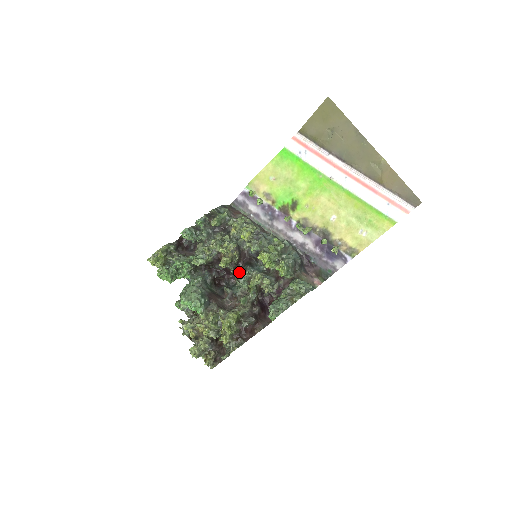
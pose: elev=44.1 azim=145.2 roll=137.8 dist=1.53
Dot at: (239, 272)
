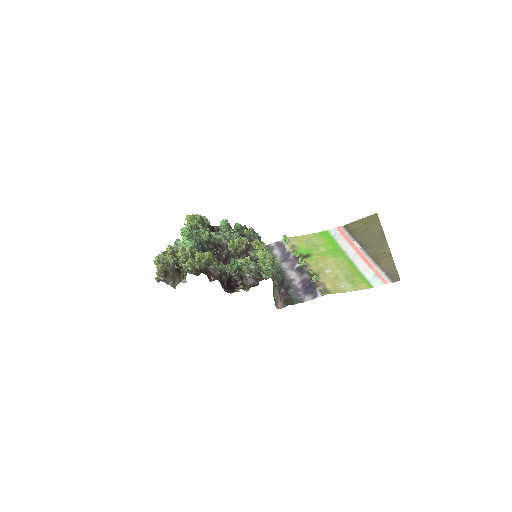
Dot at: occluded
